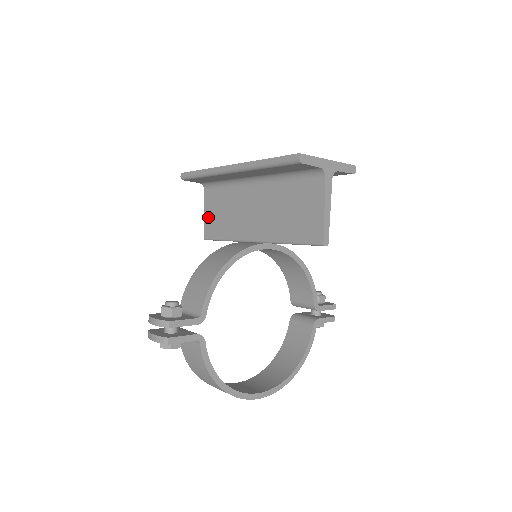
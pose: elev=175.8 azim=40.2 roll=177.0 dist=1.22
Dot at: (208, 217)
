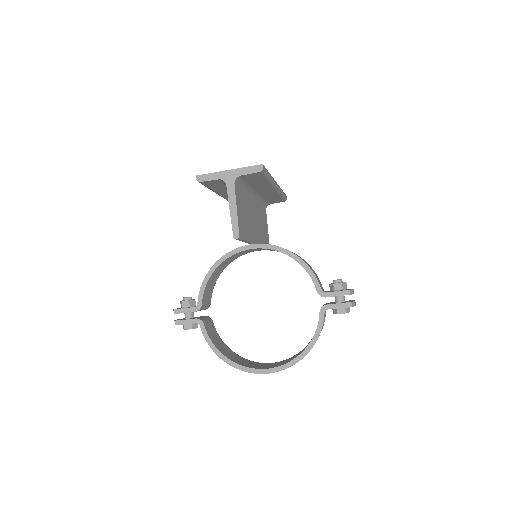
Dot at: occluded
